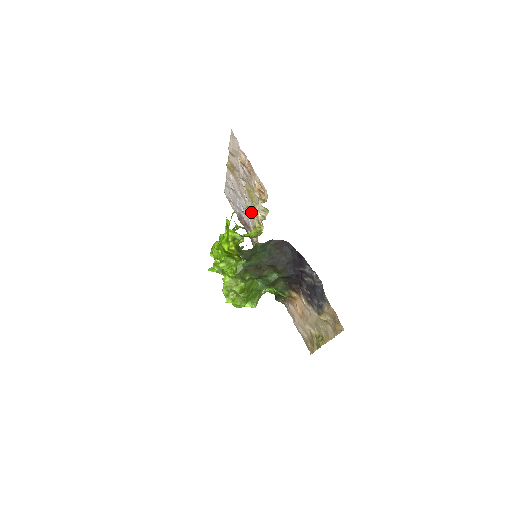
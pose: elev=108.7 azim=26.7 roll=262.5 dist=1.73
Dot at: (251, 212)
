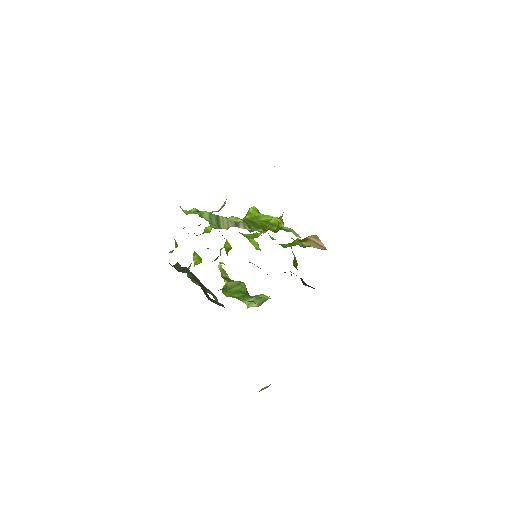
Dot at: occluded
